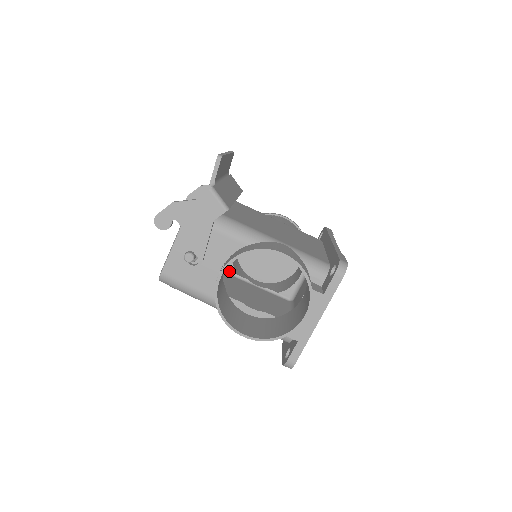
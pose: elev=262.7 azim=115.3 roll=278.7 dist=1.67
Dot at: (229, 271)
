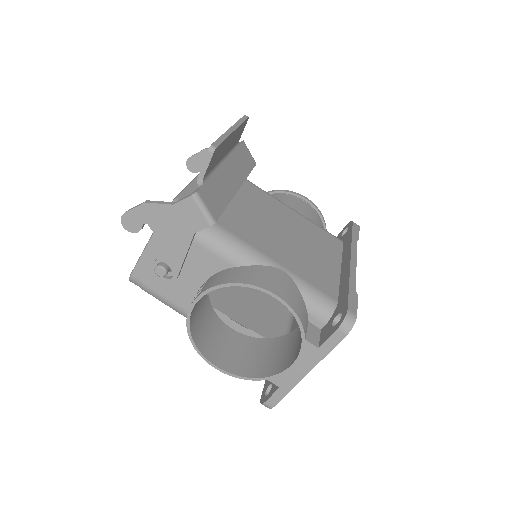
Dot at: occluded
